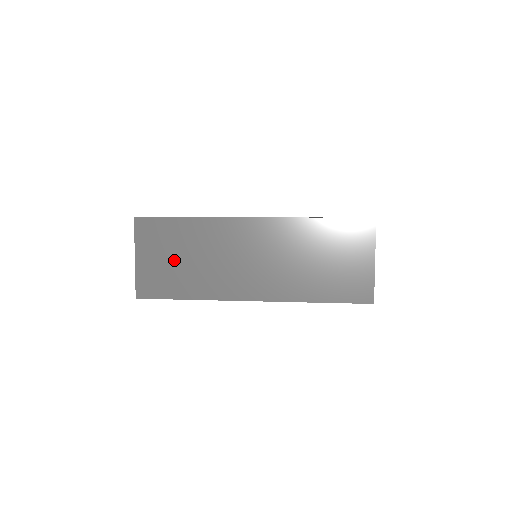
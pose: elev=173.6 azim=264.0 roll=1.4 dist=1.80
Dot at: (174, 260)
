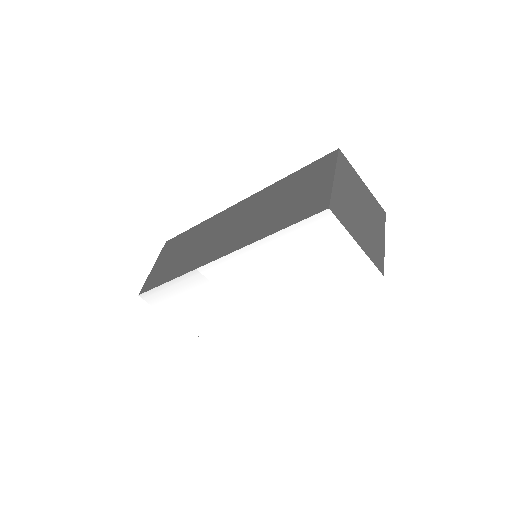
Dot at: (176, 256)
